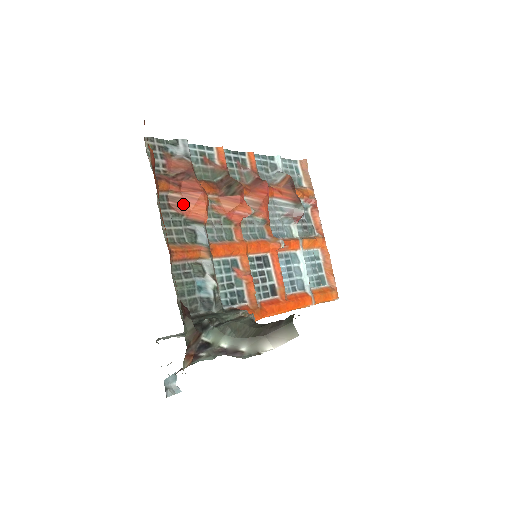
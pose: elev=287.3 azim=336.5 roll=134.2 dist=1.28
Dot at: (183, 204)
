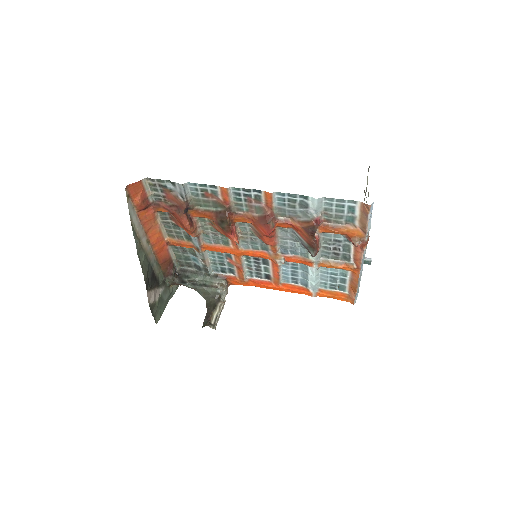
Dot at: (178, 223)
